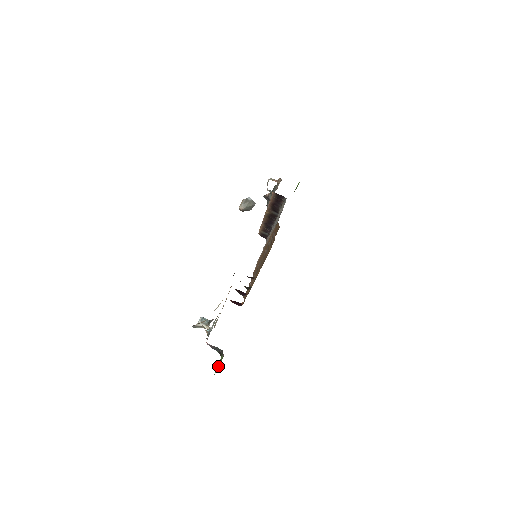
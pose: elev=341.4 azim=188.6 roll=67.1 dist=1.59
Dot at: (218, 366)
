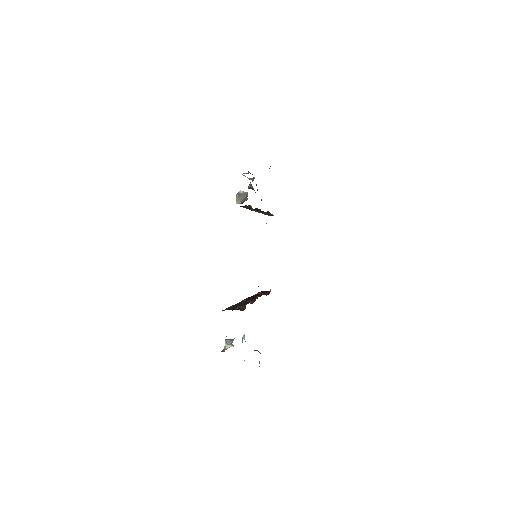
Dot at: occluded
